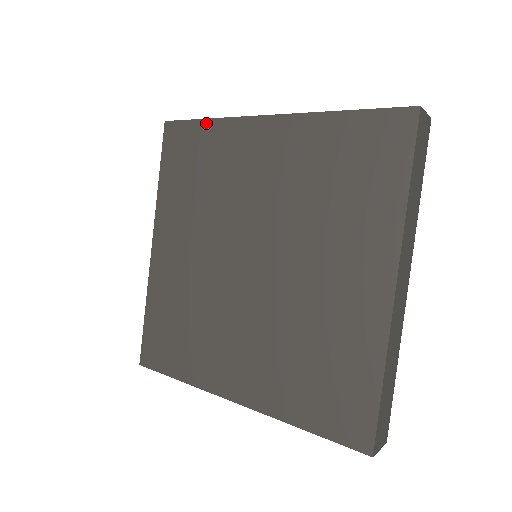
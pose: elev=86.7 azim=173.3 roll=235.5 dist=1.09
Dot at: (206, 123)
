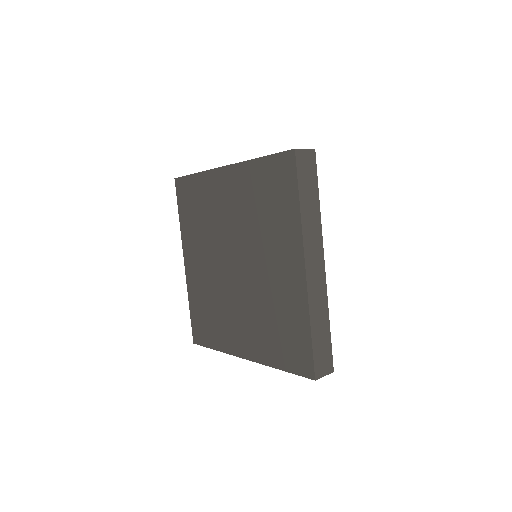
Dot at: (195, 176)
